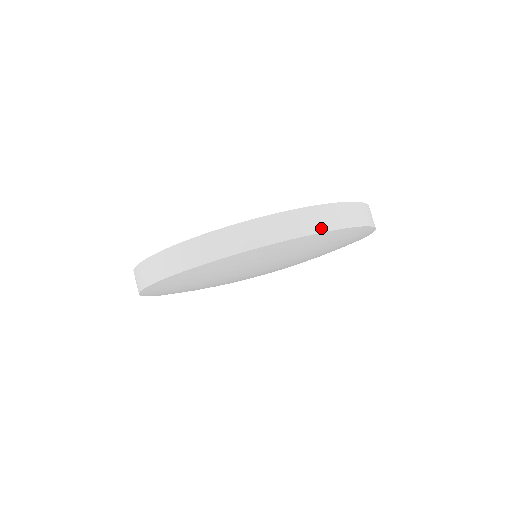
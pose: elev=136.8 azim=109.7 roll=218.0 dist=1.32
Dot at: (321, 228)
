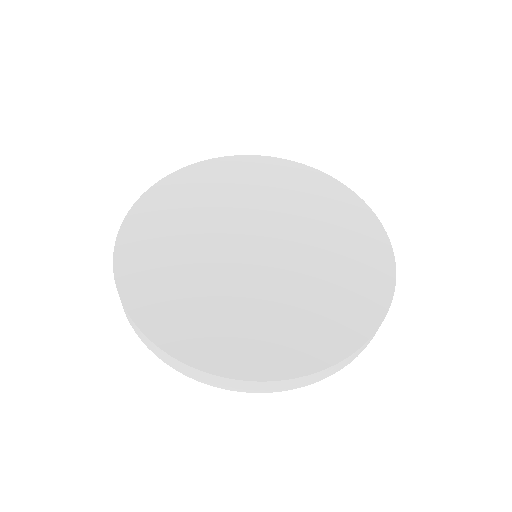
Dot at: (255, 391)
